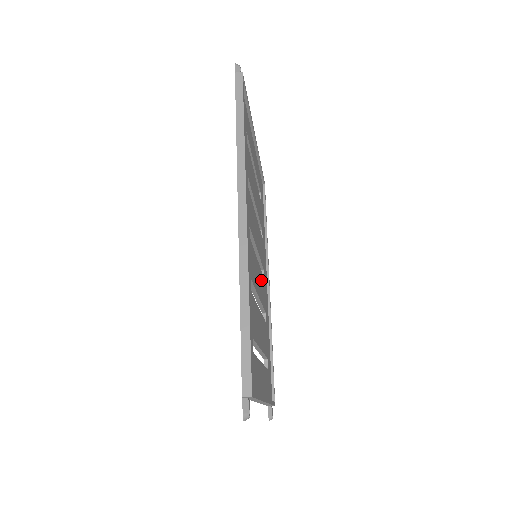
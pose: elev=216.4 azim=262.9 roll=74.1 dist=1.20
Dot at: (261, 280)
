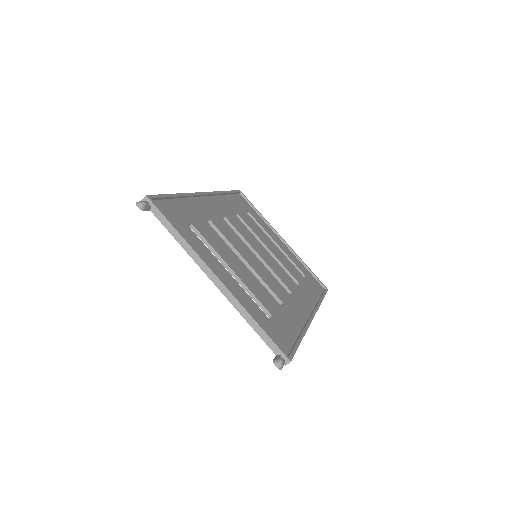
Dot at: (269, 275)
